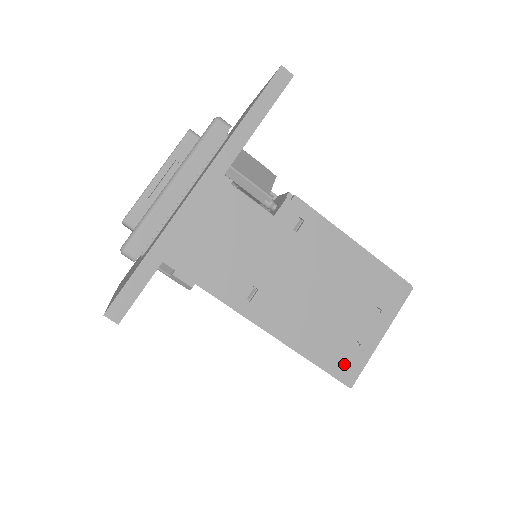
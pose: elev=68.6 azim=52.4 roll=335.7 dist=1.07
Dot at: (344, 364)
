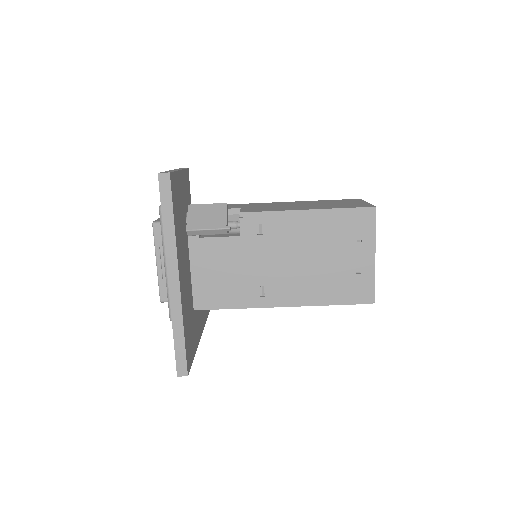
Dot at: (358, 292)
